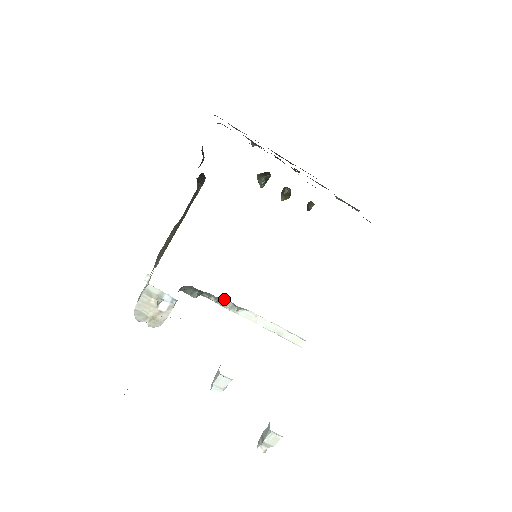
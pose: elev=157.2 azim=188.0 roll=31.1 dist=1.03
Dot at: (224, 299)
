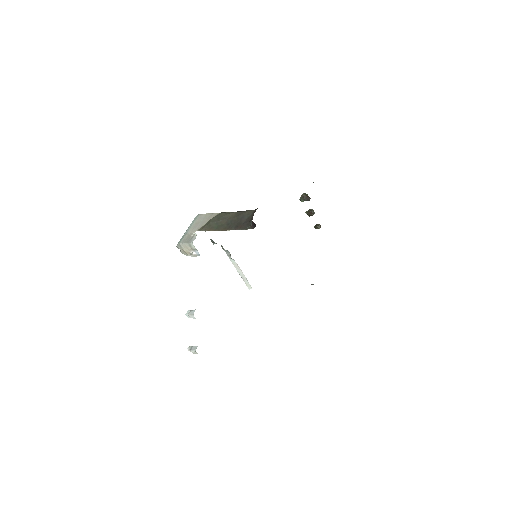
Dot at: occluded
